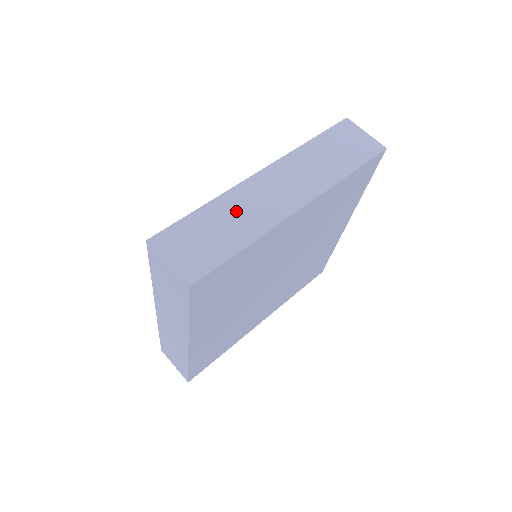
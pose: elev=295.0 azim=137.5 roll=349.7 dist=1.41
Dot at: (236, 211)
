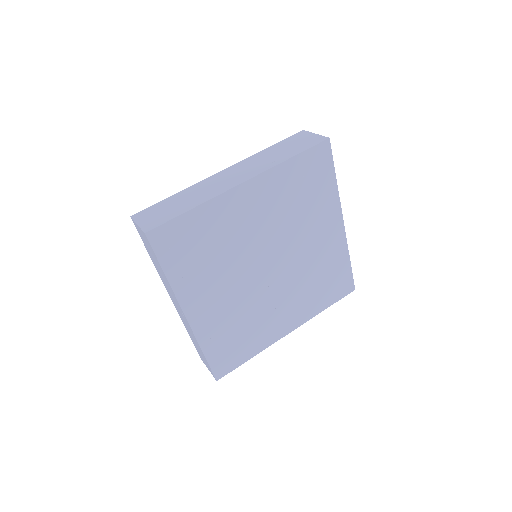
Dot at: (195, 193)
